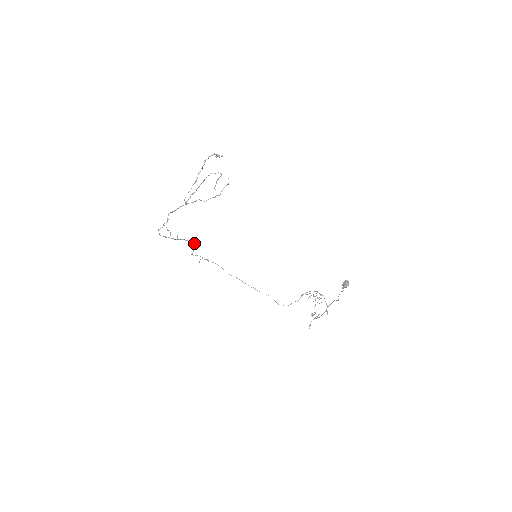
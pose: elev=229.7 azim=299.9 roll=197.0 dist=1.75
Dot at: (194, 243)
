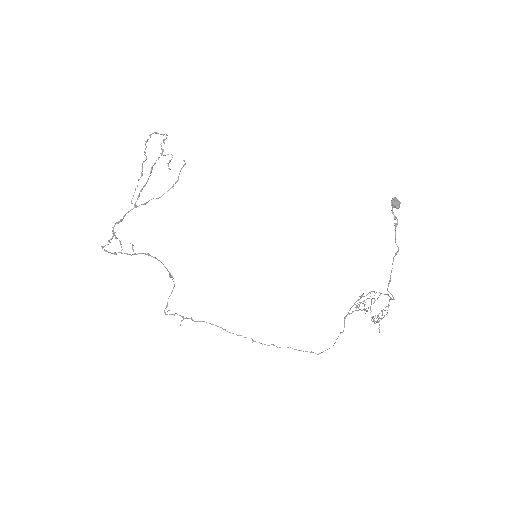
Dot at: (161, 262)
